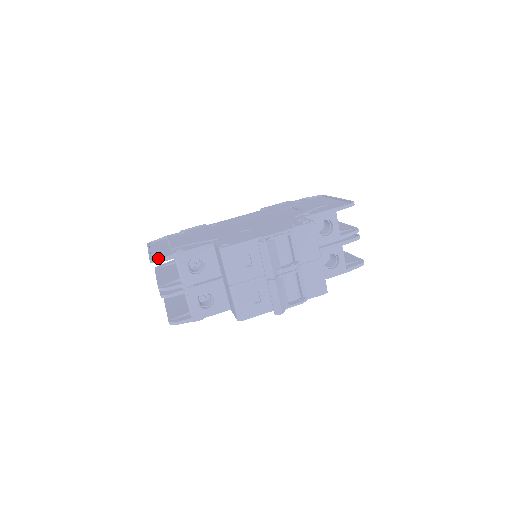
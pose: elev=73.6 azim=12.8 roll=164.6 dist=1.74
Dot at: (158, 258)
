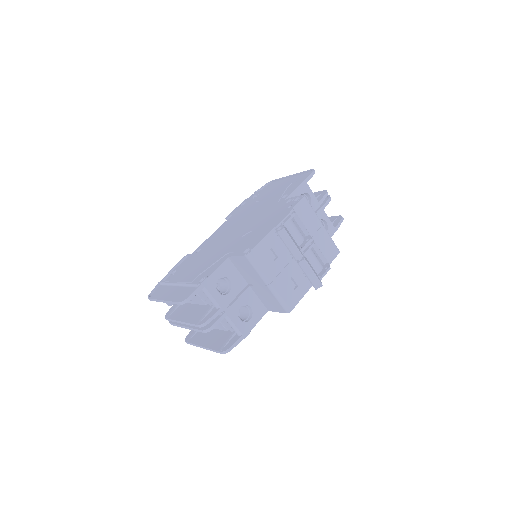
Dot at: (188, 296)
